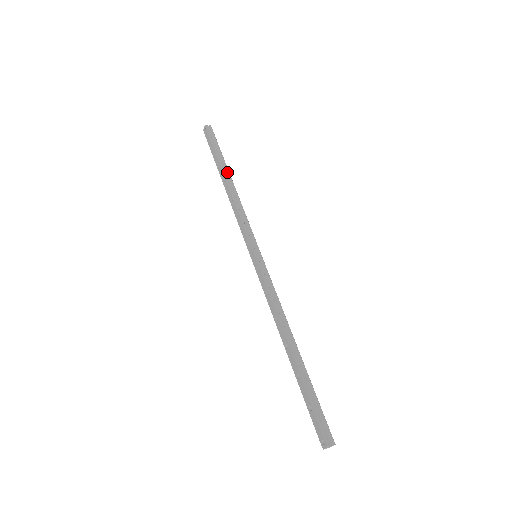
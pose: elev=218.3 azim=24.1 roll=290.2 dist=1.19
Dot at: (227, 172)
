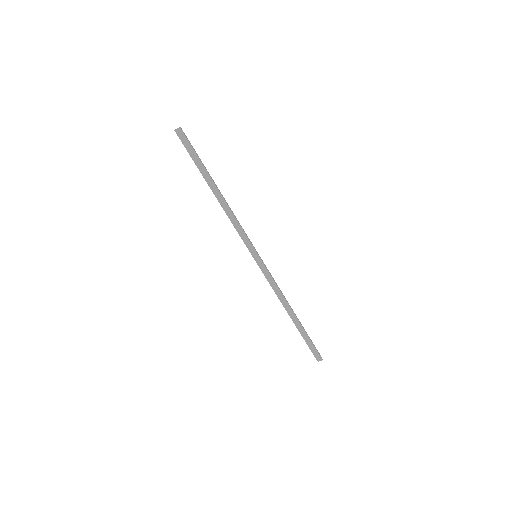
Dot at: (212, 184)
